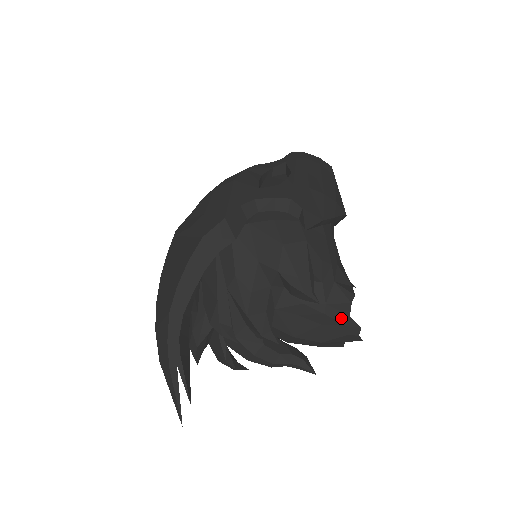
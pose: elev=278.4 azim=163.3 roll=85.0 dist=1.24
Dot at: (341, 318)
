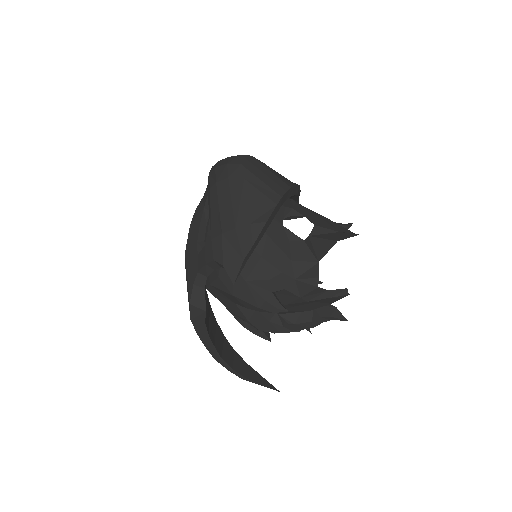
Dot at: (322, 296)
